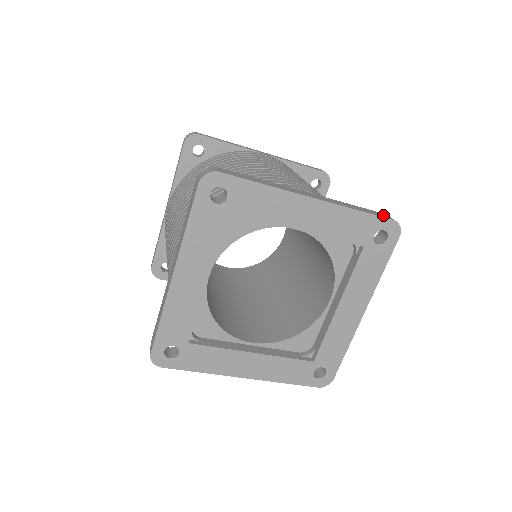
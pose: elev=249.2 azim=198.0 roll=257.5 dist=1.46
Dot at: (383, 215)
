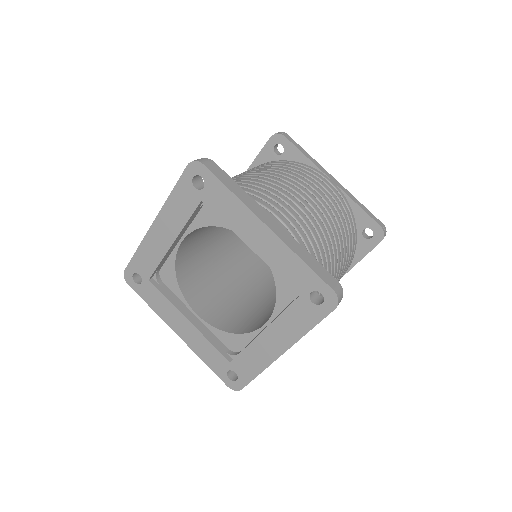
Dot at: (331, 281)
